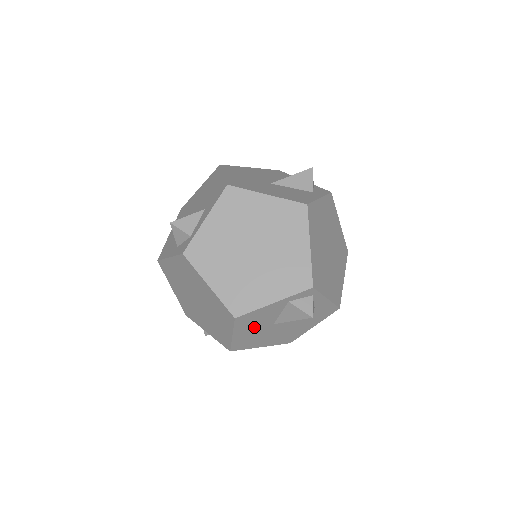
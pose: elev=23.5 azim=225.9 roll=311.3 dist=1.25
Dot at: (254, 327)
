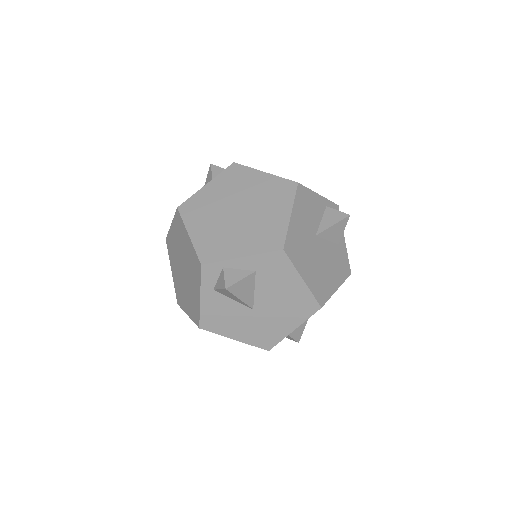
Dot at: (305, 221)
